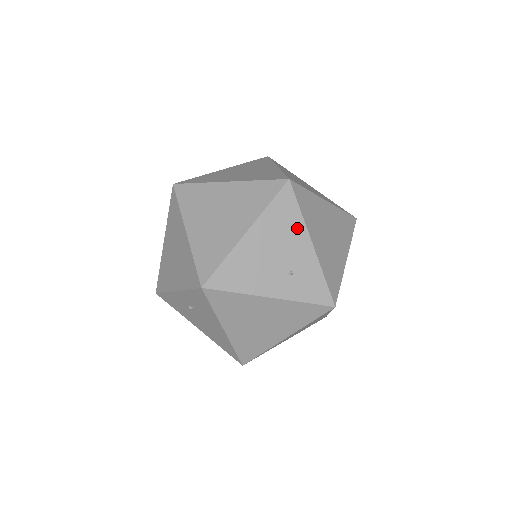
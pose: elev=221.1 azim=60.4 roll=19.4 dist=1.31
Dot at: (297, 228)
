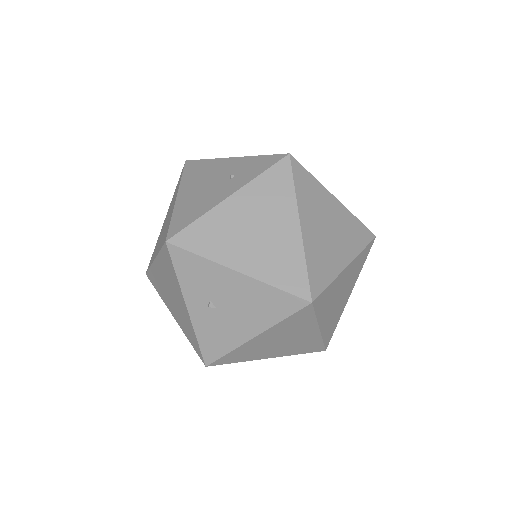
Dot at: (213, 164)
